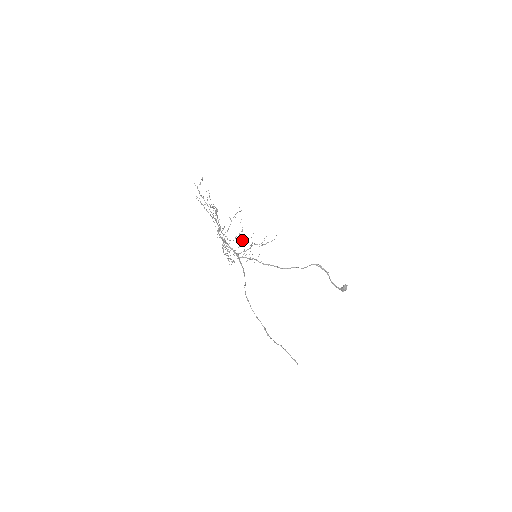
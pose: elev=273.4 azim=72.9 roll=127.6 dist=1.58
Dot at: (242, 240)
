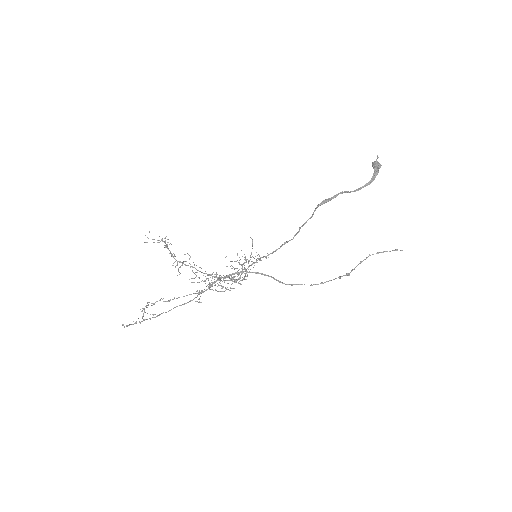
Dot at: occluded
